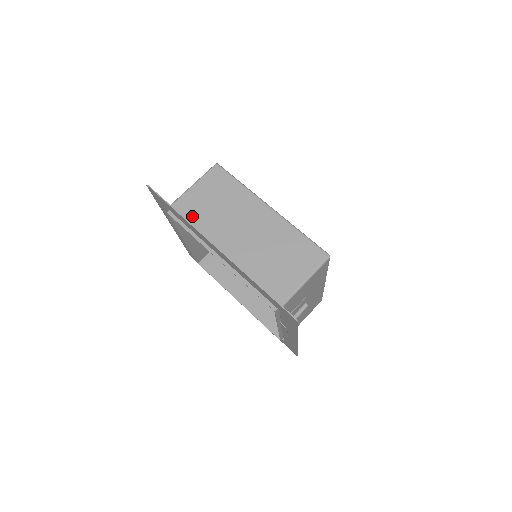
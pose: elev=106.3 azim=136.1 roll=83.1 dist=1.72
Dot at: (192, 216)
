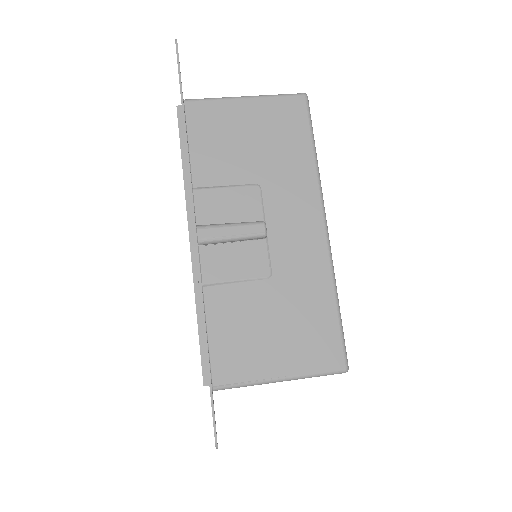
Dot at: occluded
